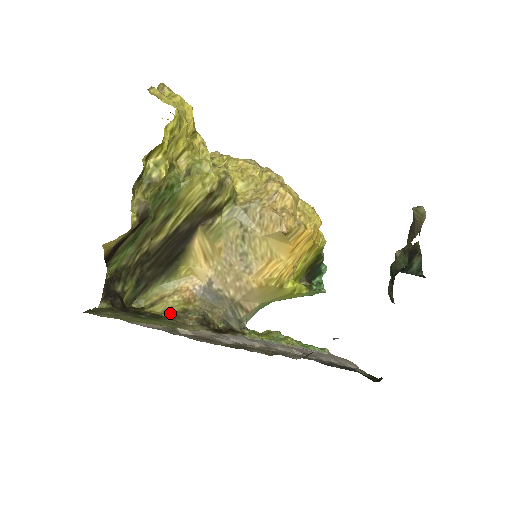
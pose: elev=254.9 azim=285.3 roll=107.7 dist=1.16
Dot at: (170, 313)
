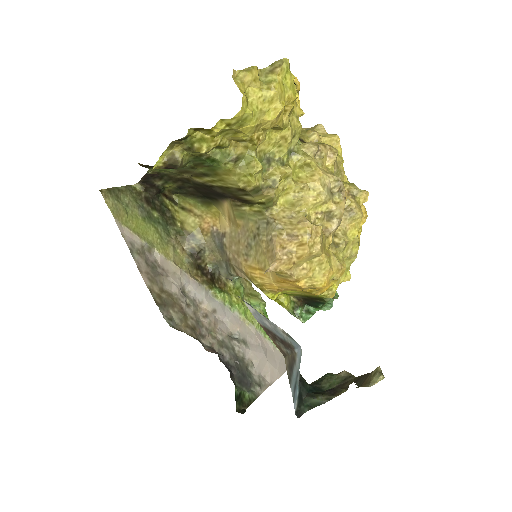
Dot at: (183, 227)
